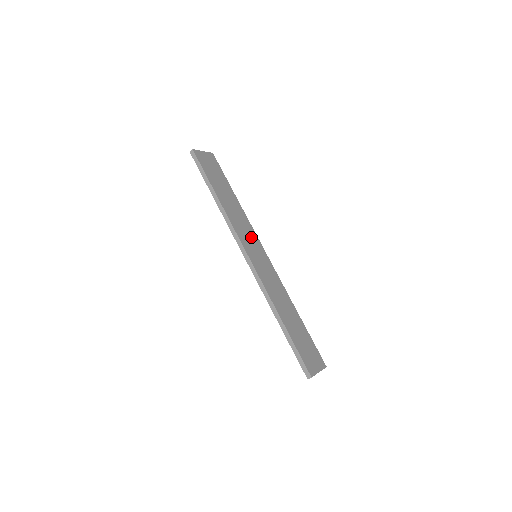
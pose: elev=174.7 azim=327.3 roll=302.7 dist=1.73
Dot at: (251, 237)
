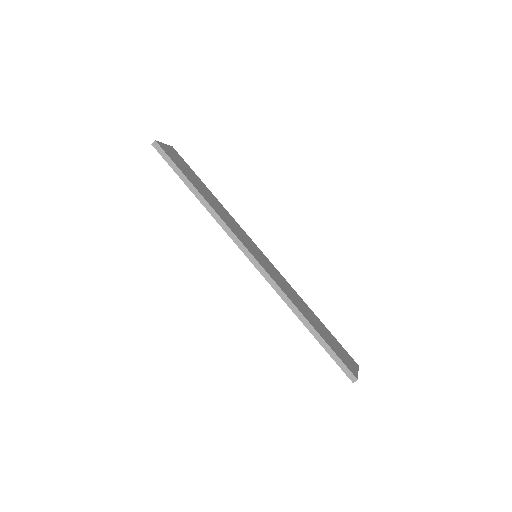
Dot at: (244, 236)
